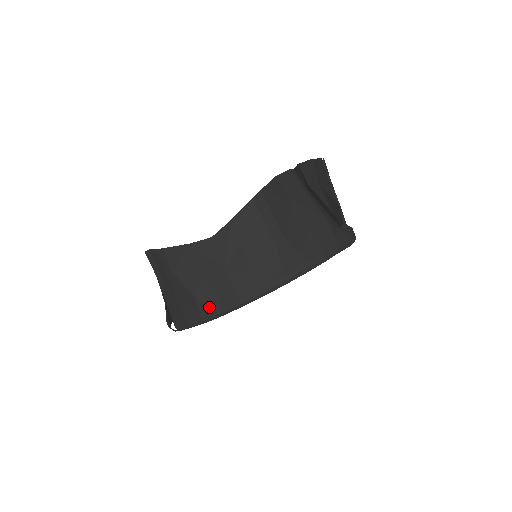
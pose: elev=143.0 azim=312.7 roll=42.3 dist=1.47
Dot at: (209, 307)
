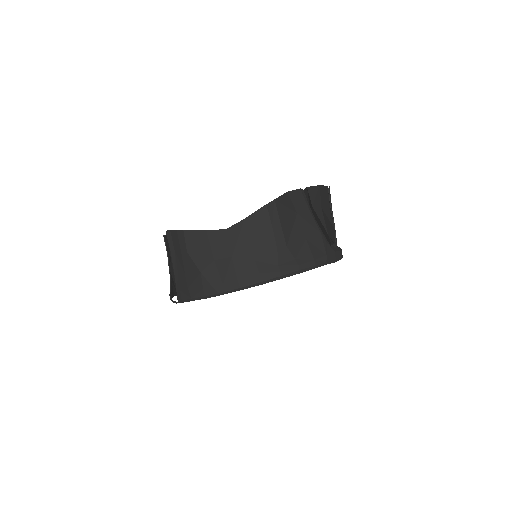
Dot at: (212, 285)
